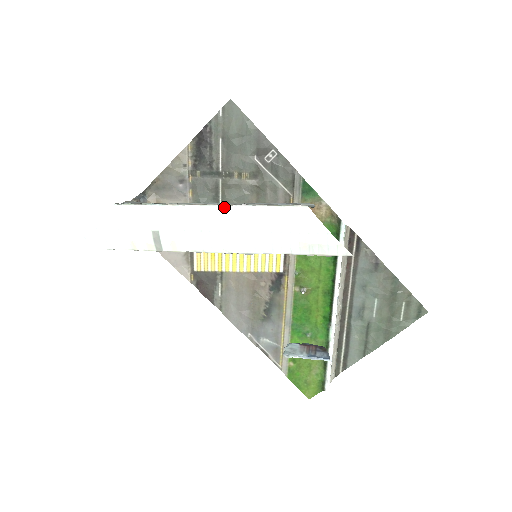
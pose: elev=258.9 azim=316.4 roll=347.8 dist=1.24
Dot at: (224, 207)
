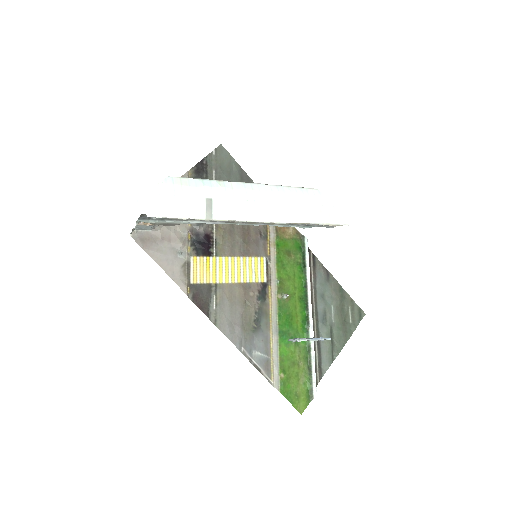
Dot at: (262, 185)
